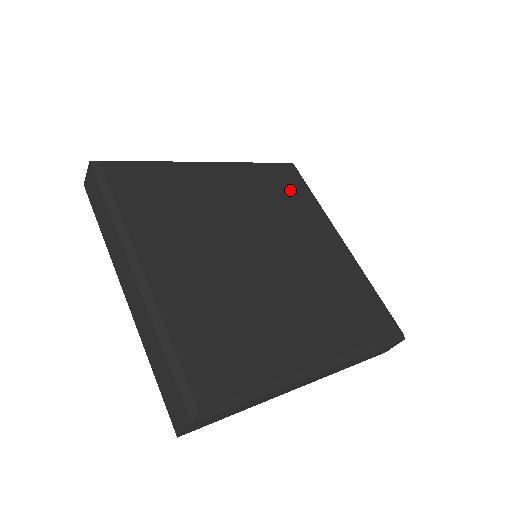
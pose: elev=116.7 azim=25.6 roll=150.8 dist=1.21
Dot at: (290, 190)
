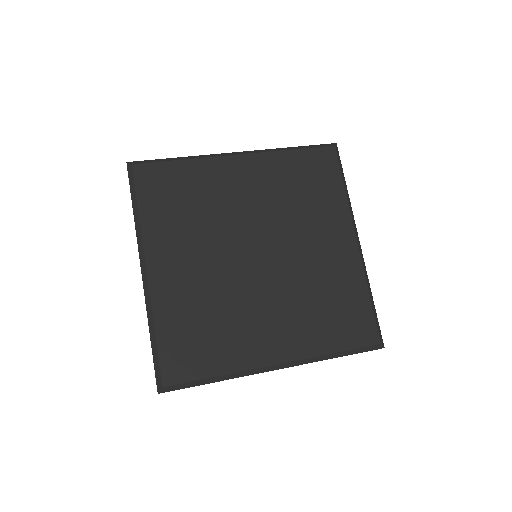
Dot at: (317, 182)
